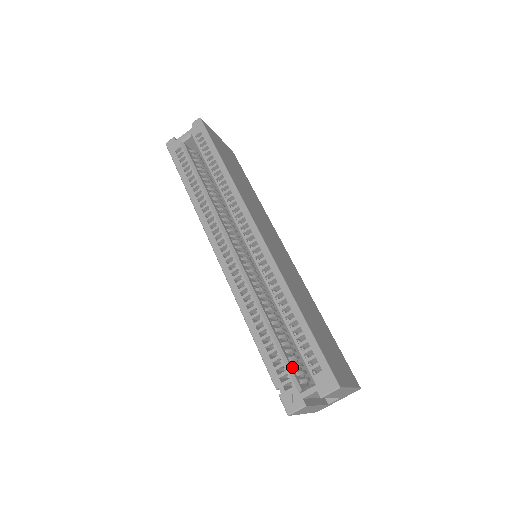
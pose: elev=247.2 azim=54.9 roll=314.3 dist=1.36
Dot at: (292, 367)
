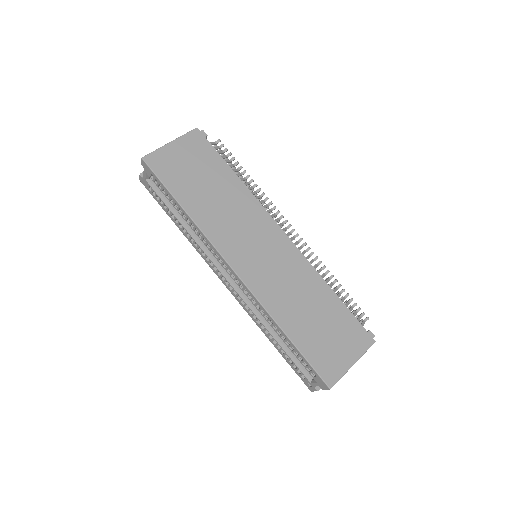
Dot at: occluded
